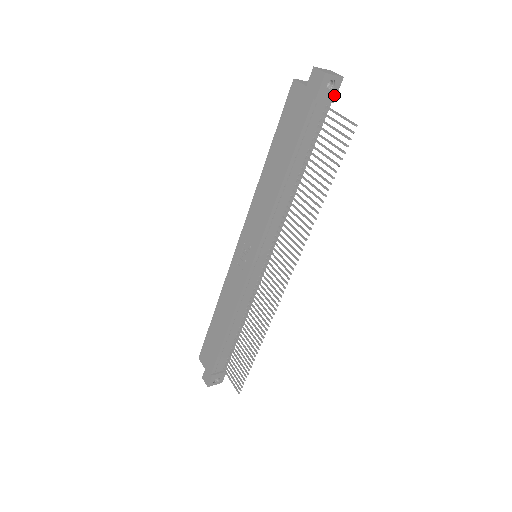
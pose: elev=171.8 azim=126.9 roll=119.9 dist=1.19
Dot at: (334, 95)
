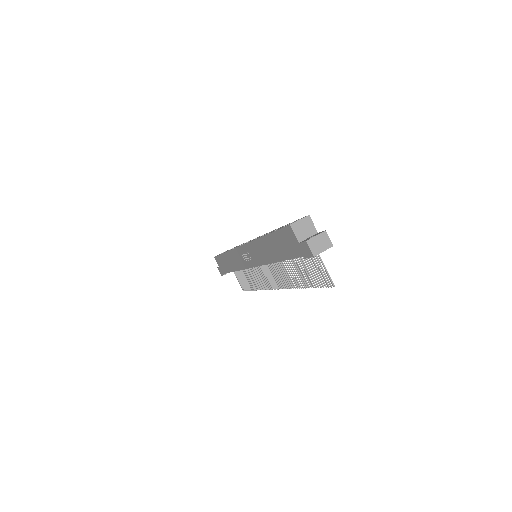
Dot at: occluded
